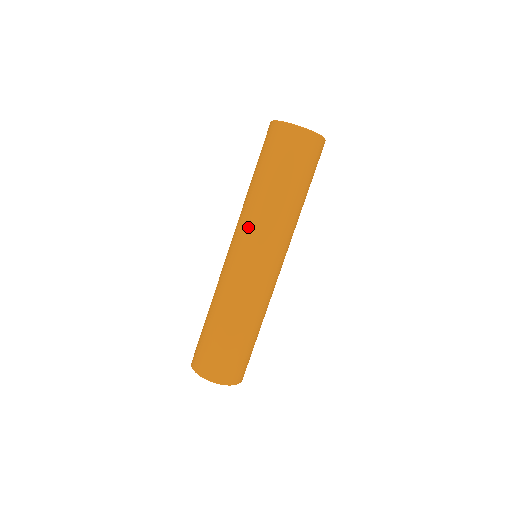
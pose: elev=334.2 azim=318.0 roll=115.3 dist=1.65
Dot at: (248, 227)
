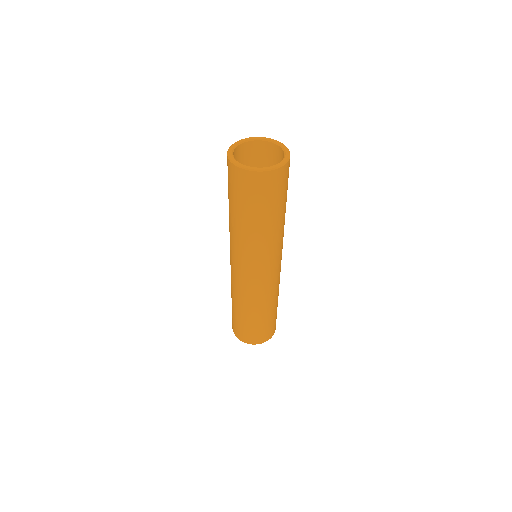
Dot at: (262, 257)
